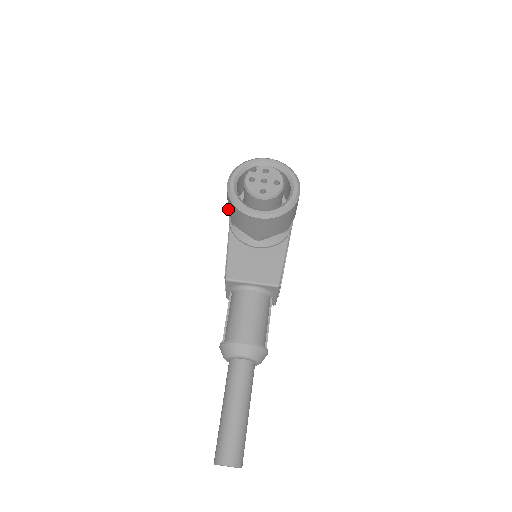
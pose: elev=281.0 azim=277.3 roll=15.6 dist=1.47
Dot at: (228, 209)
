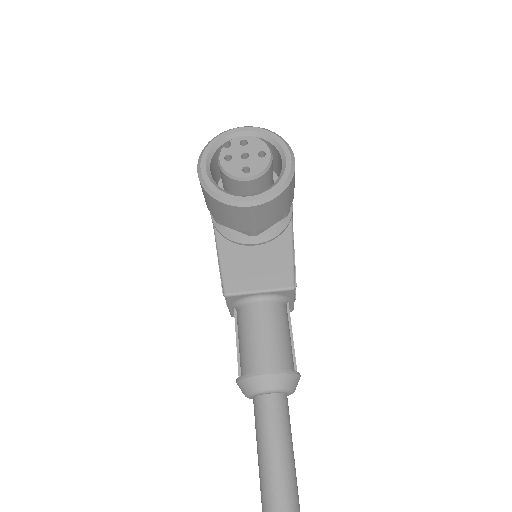
Dot at: (206, 204)
